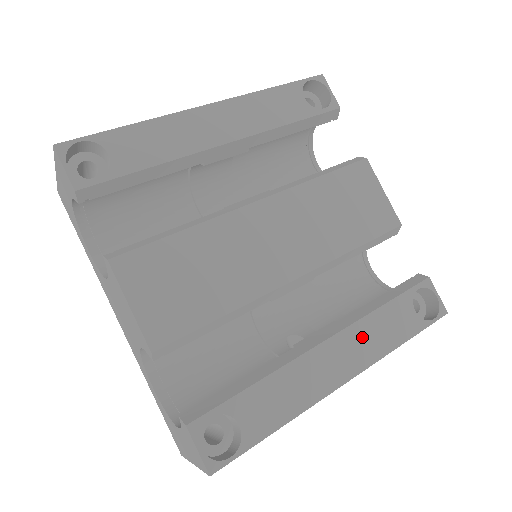
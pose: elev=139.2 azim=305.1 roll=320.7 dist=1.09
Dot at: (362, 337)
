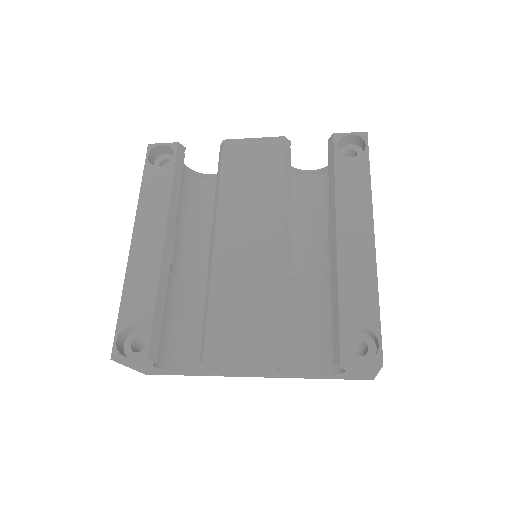
Dot at: (349, 208)
